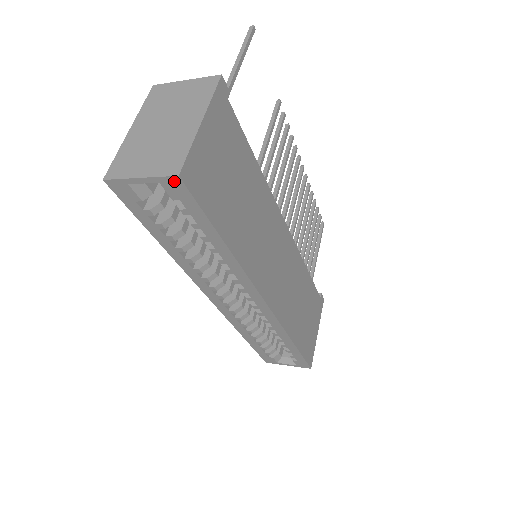
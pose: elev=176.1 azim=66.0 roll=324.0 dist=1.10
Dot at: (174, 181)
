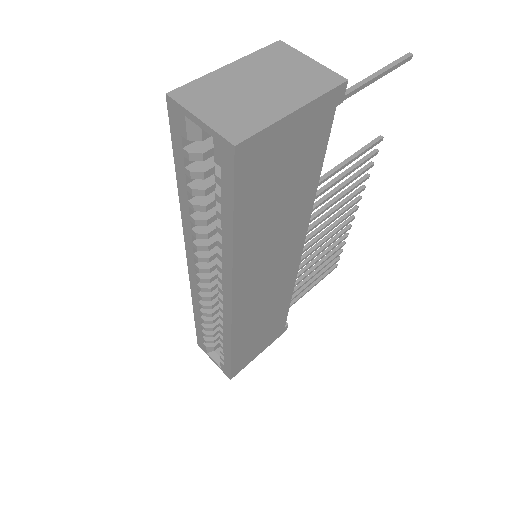
Dot at: (227, 147)
